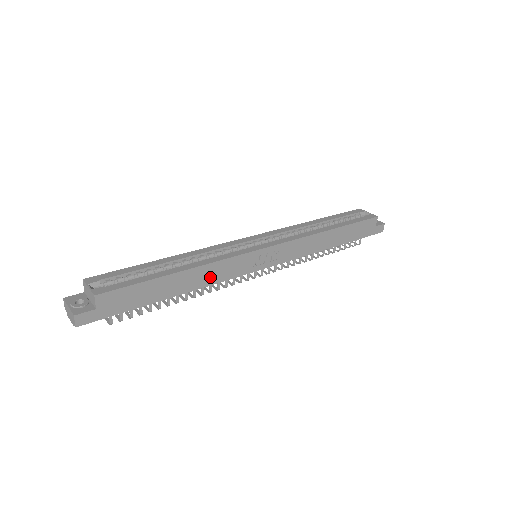
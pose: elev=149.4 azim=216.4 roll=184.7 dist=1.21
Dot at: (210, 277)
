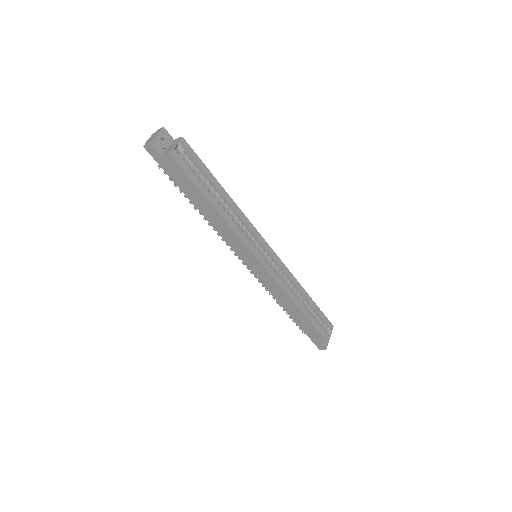
Dot at: (221, 228)
